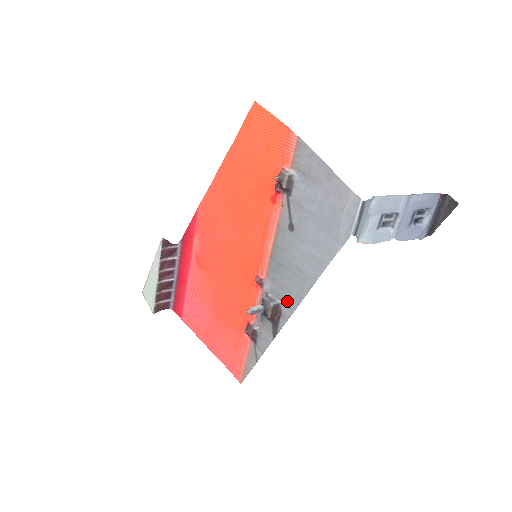
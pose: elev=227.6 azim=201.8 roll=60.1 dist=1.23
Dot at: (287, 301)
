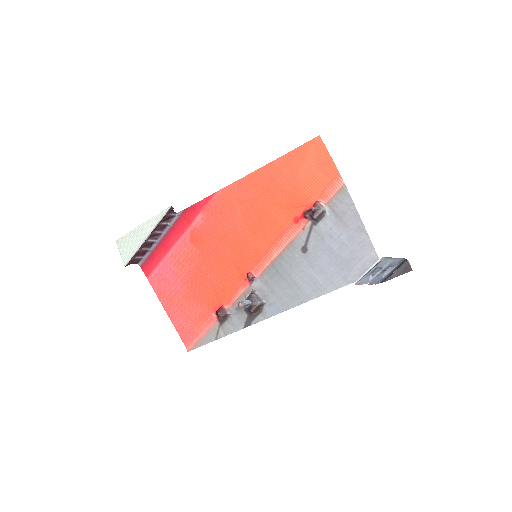
Dot at: (273, 304)
